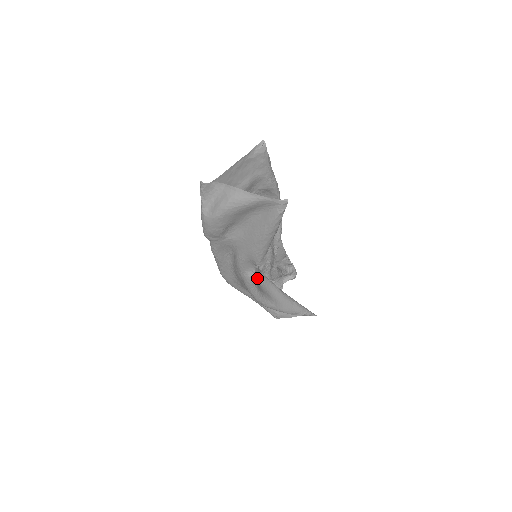
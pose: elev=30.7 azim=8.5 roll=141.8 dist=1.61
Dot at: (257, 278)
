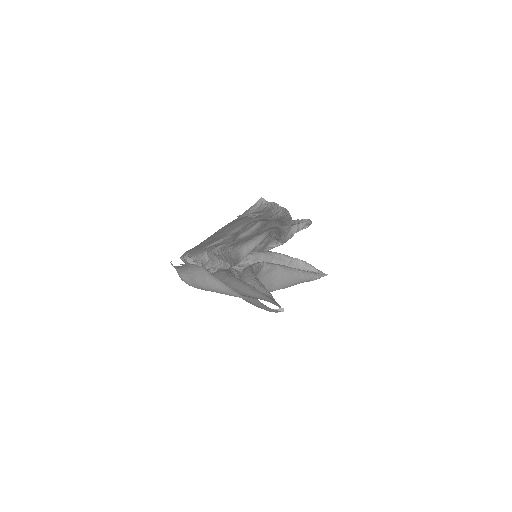
Dot at: (256, 275)
